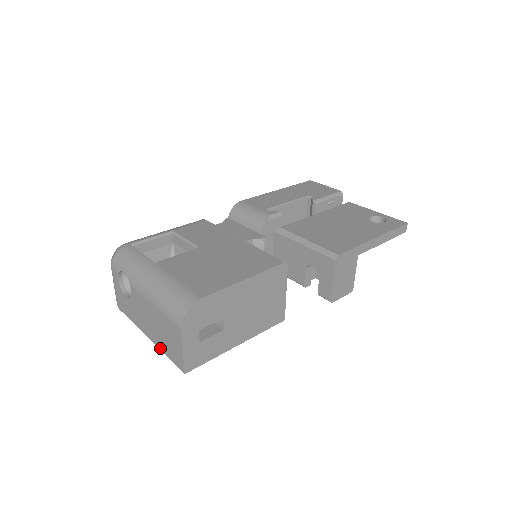
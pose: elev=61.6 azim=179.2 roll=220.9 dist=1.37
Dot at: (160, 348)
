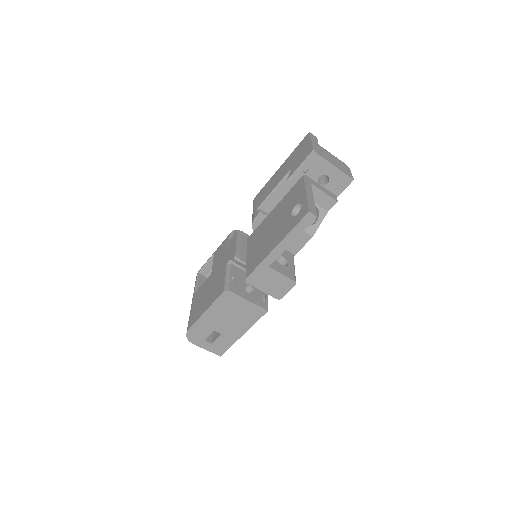
Dot at: occluded
